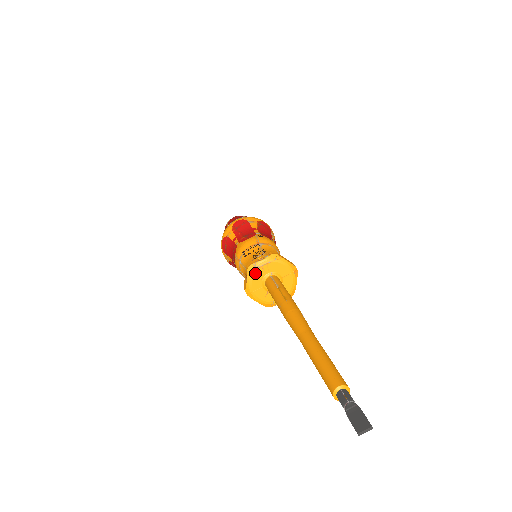
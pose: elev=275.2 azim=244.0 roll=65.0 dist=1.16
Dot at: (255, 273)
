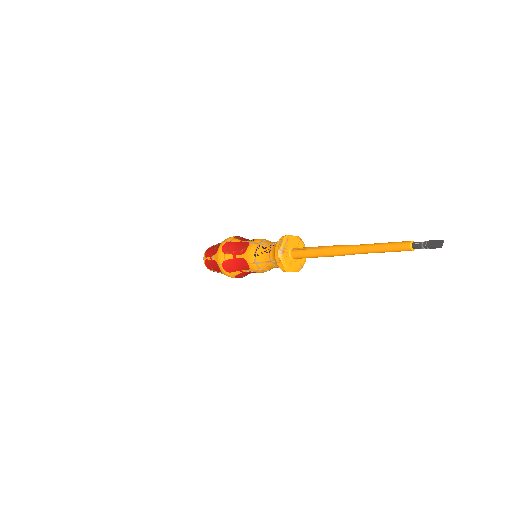
Dot at: (283, 255)
